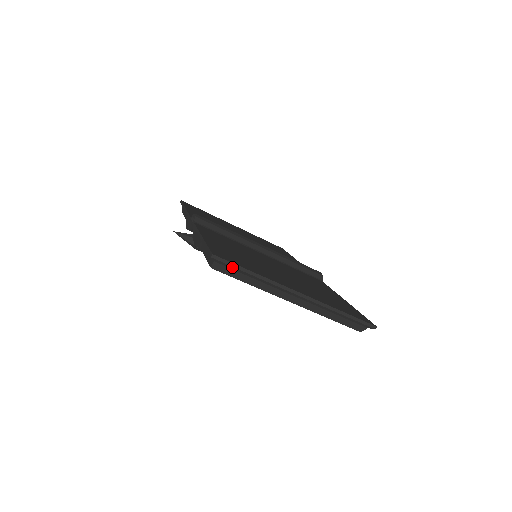
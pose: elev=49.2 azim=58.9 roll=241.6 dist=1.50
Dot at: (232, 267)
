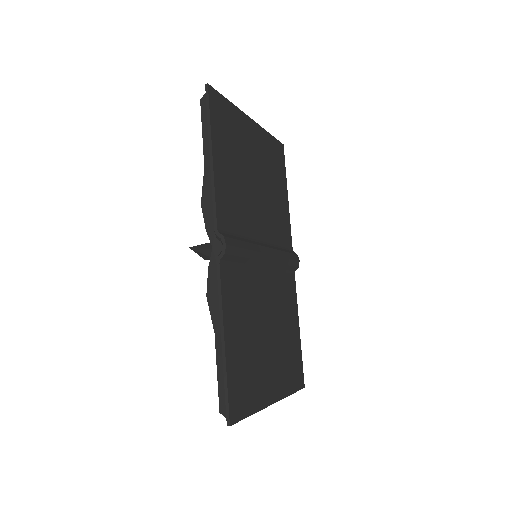
Dot at: (238, 418)
